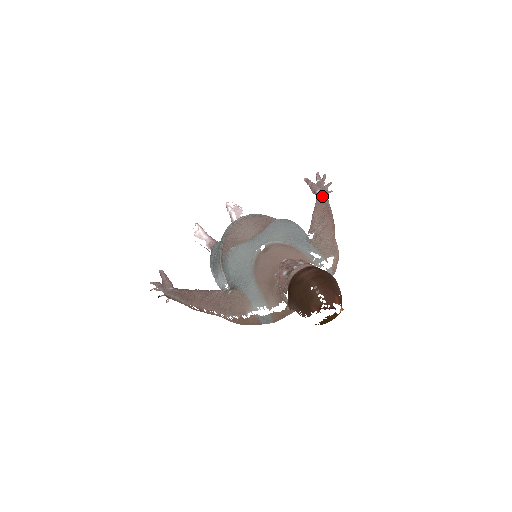
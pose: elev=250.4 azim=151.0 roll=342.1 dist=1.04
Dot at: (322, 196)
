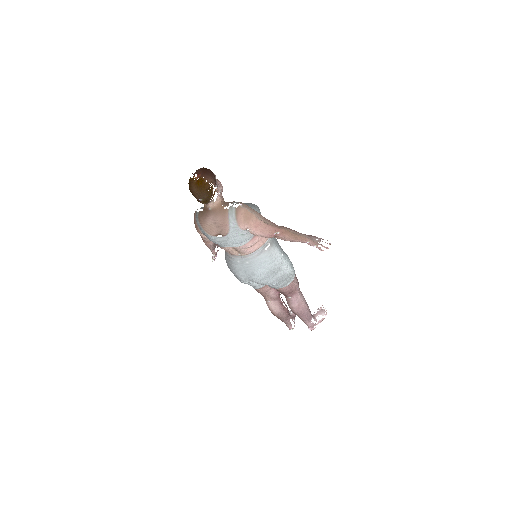
Dot at: occluded
